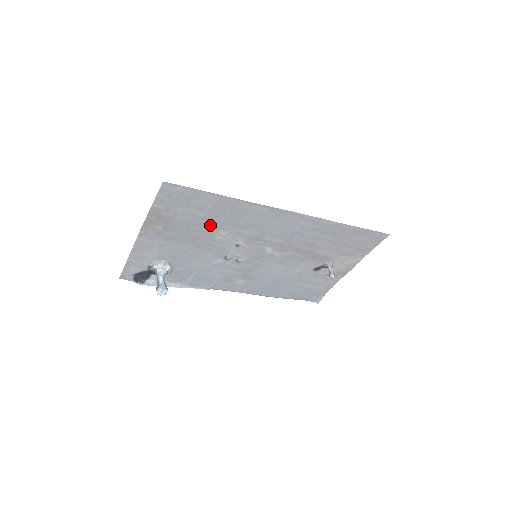
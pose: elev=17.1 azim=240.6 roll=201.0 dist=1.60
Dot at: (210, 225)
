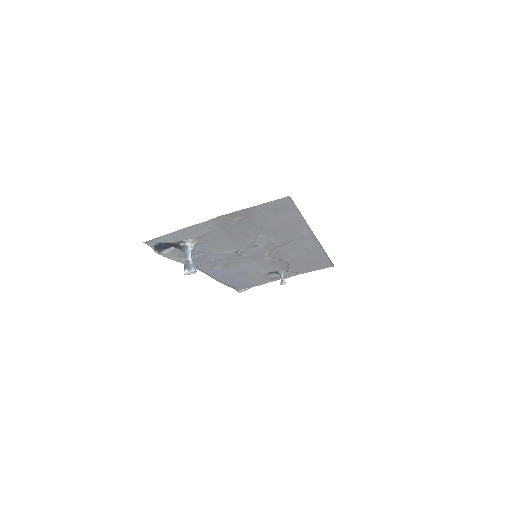
Dot at: (264, 229)
